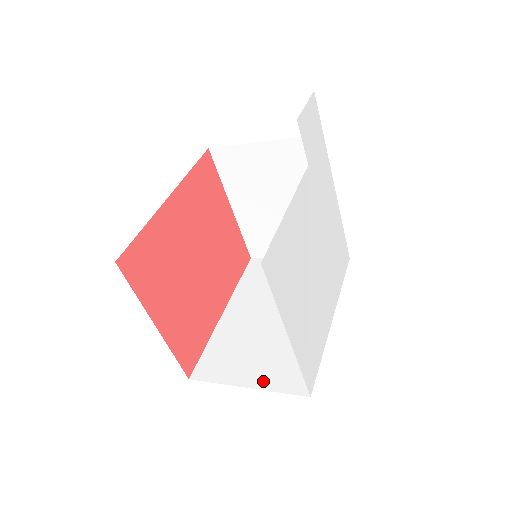
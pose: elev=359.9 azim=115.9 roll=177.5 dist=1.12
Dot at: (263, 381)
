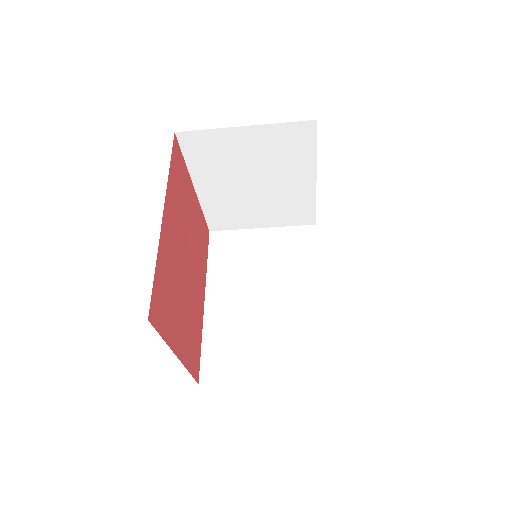
Dot at: (278, 373)
